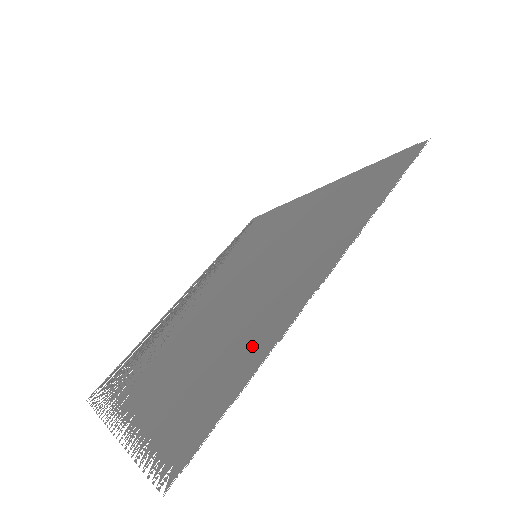
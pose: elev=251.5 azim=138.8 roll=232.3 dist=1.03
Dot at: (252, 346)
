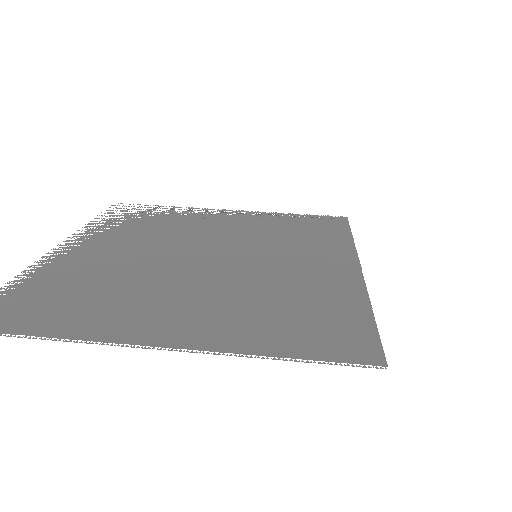
Dot at: (89, 320)
